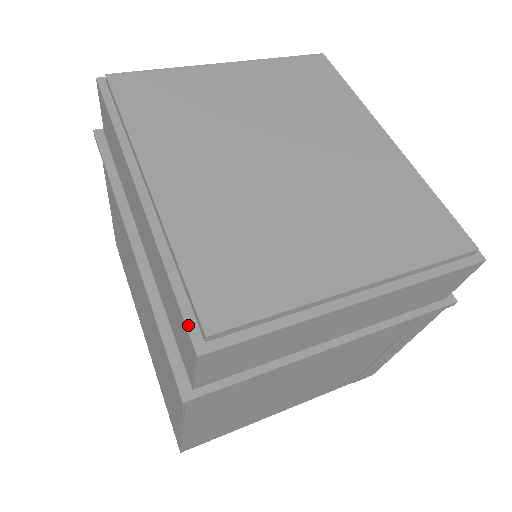
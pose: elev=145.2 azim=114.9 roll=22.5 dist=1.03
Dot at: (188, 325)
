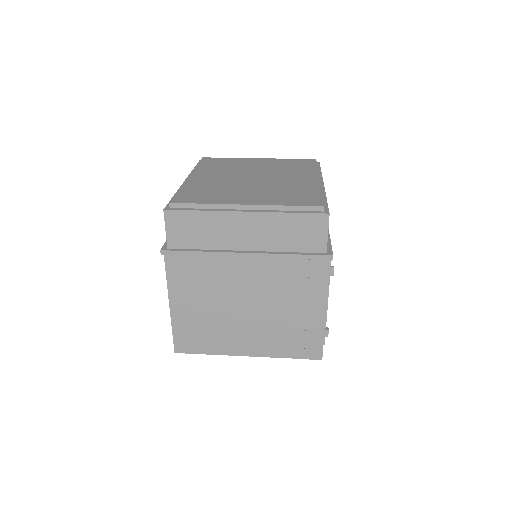
Dot at: (168, 204)
